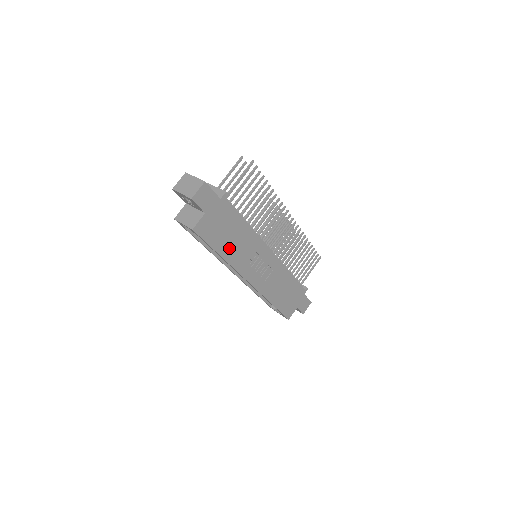
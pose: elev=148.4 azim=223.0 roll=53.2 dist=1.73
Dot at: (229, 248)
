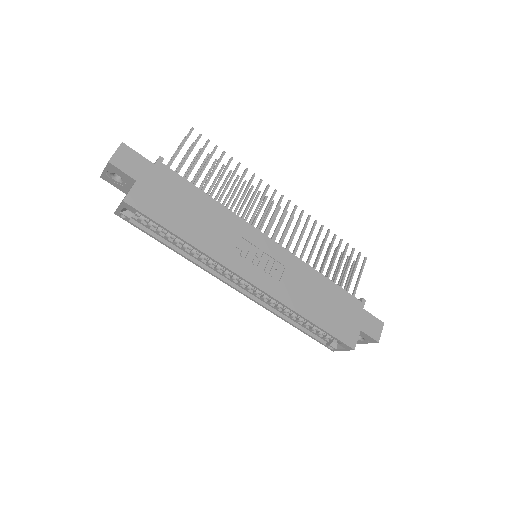
Dot at: (194, 230)
